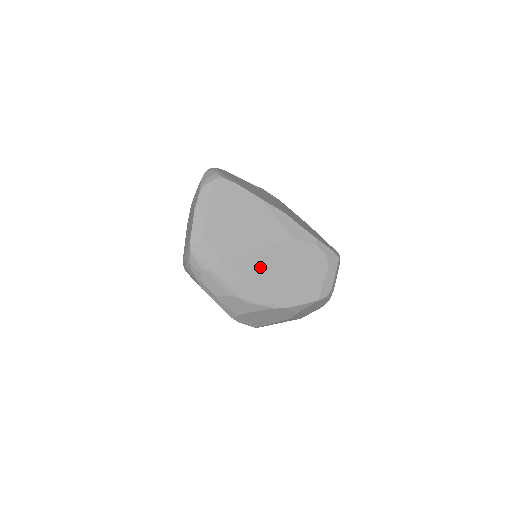
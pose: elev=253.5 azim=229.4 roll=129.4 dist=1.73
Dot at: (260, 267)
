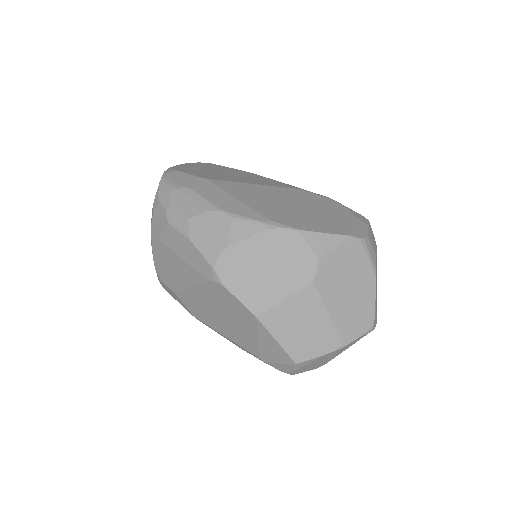
Dot at: (253, 194)
